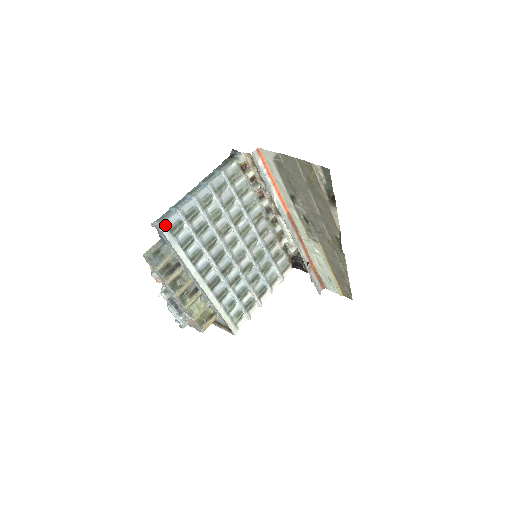
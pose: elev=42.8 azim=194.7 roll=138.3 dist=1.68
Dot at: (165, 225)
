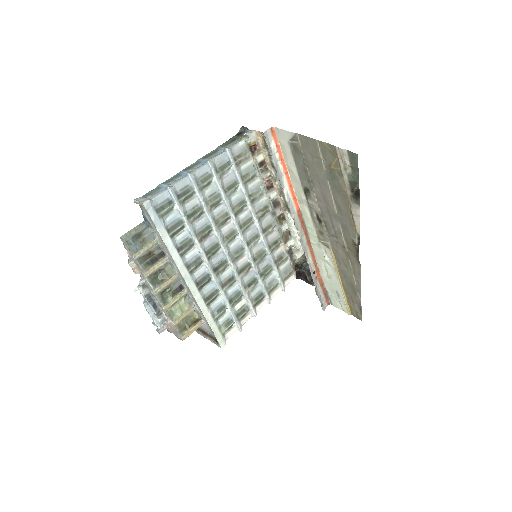
Dot at: (151, 202)
